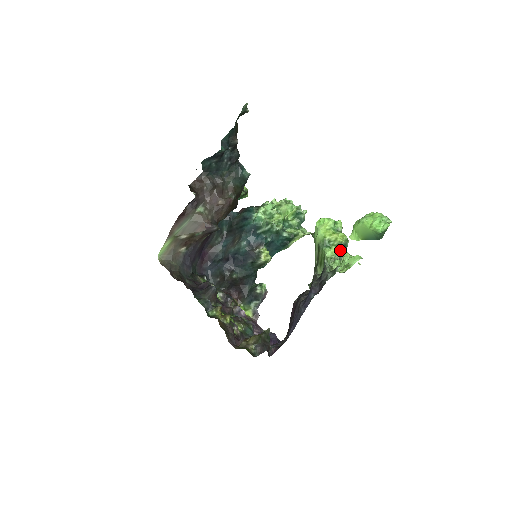
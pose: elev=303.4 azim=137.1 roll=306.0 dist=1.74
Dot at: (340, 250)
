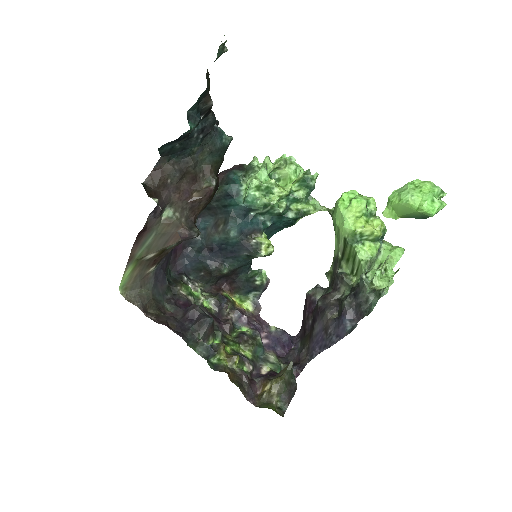
Dot at: (377, 247)
